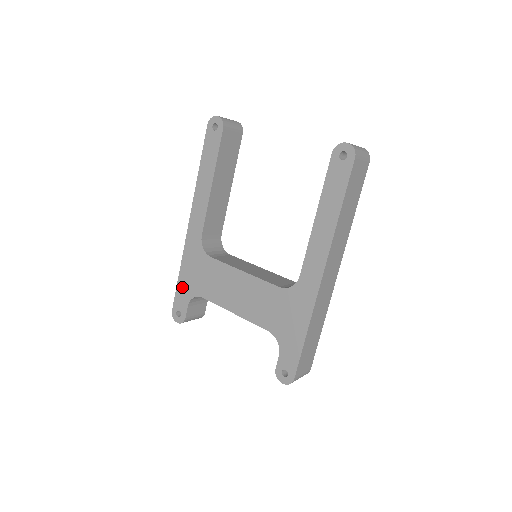
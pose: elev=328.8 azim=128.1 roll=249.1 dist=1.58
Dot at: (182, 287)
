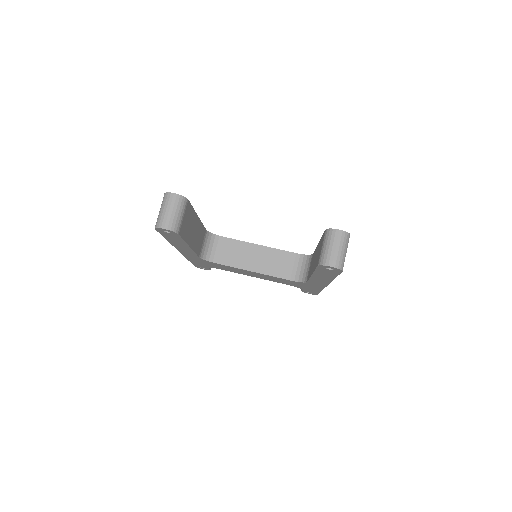
Dot at: (197, 264)
